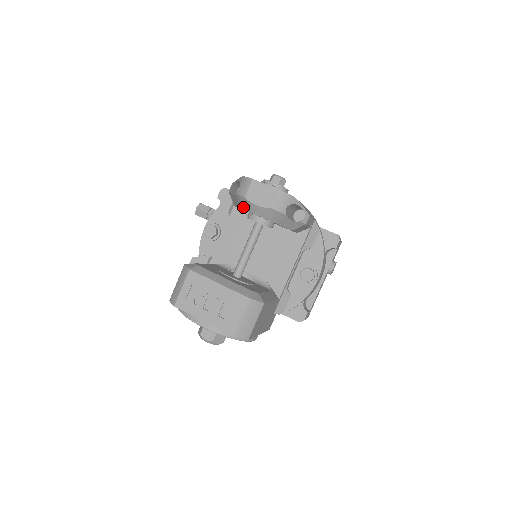
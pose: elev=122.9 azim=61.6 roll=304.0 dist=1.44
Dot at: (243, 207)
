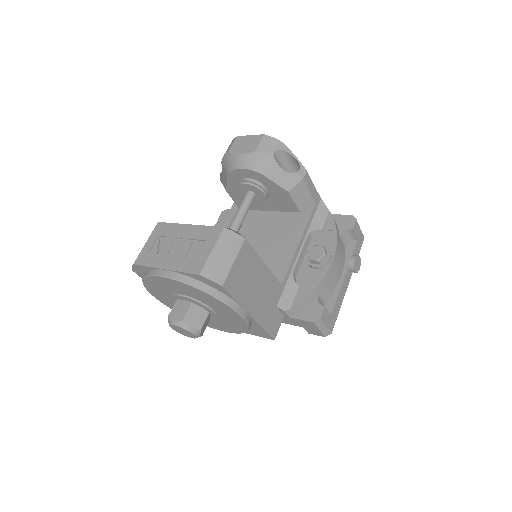
Dot at: (229, 169)
